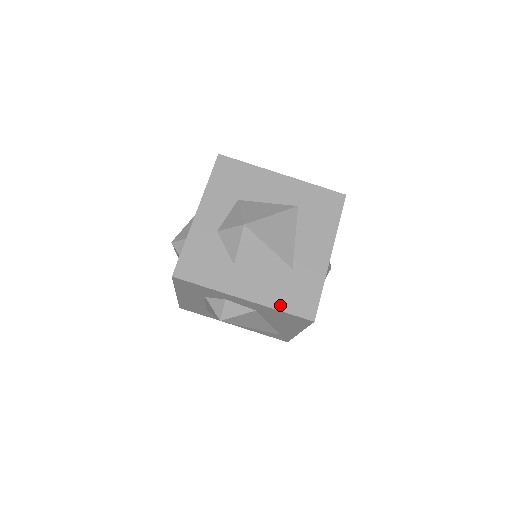
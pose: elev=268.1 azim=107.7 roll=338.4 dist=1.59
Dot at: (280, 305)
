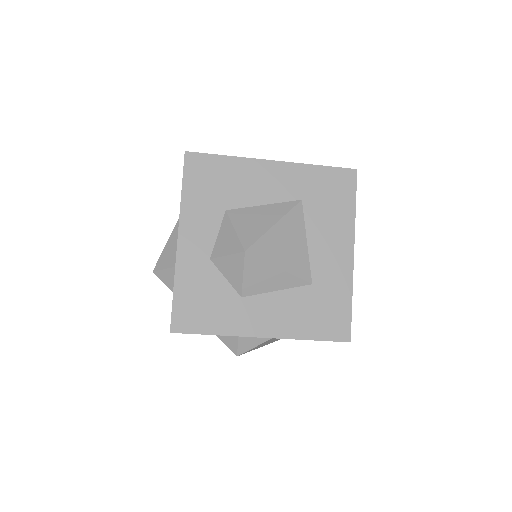
Dot at: (307, 333)
